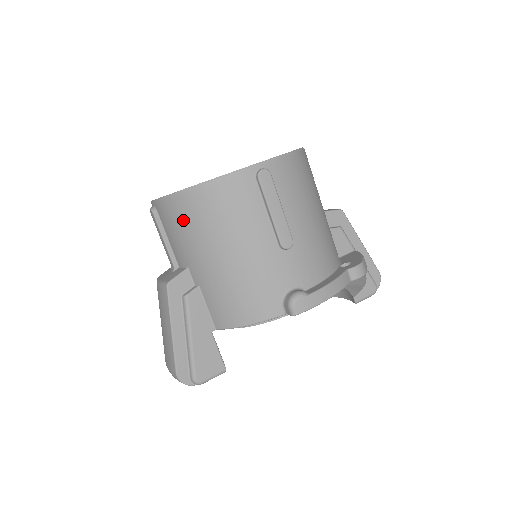
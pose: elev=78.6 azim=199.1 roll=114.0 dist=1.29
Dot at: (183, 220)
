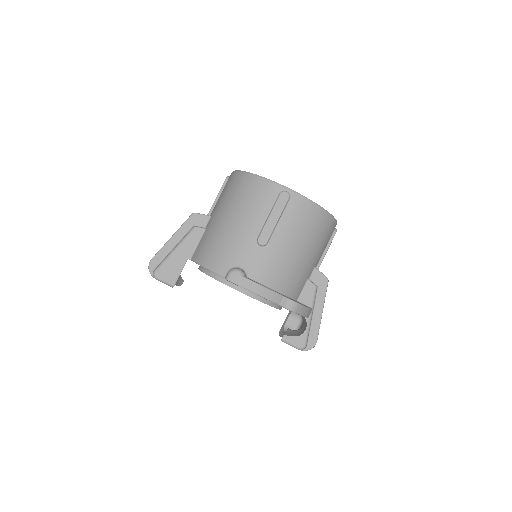
Dot at: (230, 187)
